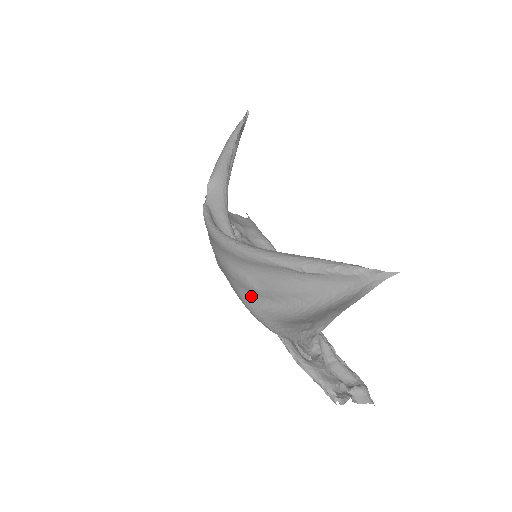
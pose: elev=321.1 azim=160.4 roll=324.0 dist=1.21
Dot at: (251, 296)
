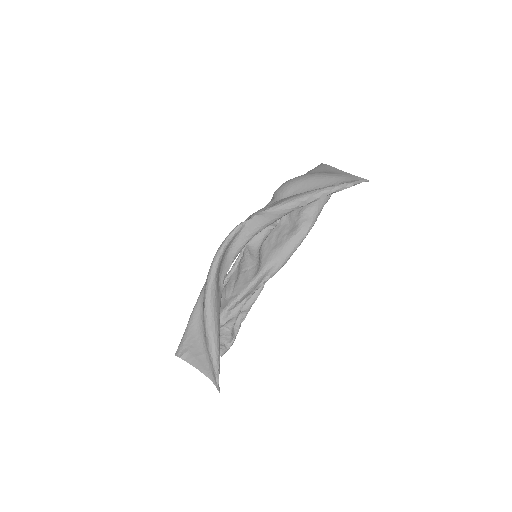
Dot at: occluded
